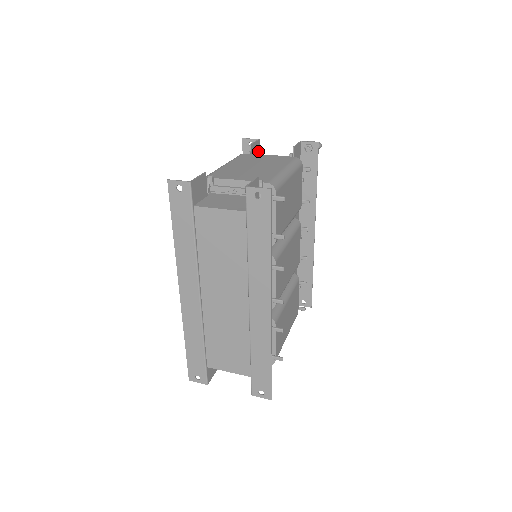
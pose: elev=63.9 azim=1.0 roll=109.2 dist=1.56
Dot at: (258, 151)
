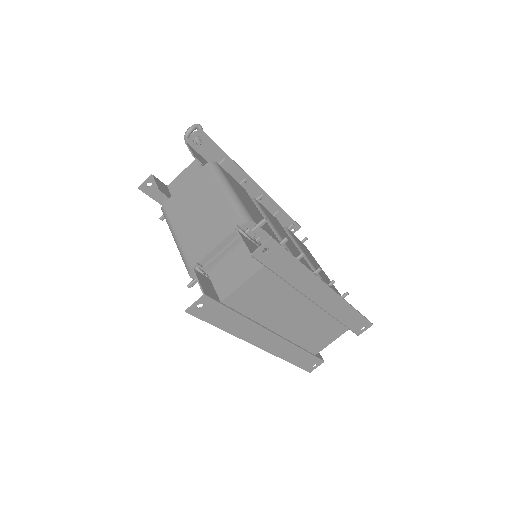
Dot at: (161, 184)
